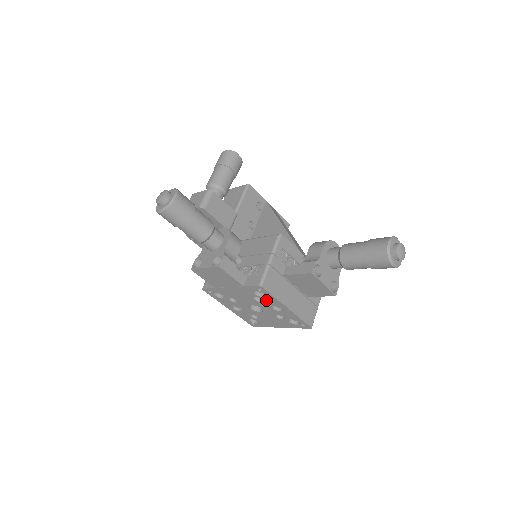
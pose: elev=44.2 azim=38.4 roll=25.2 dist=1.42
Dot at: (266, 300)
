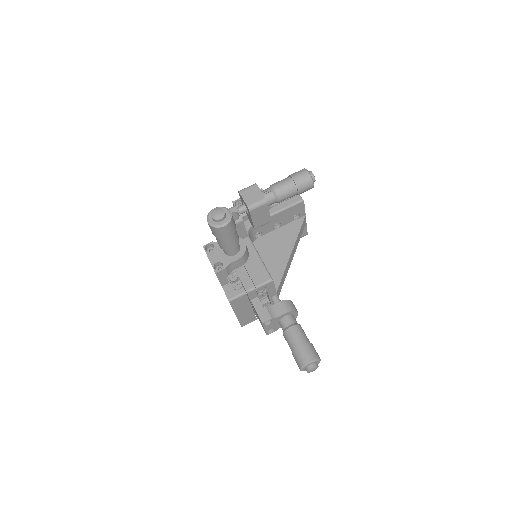
Dot at: occluded
